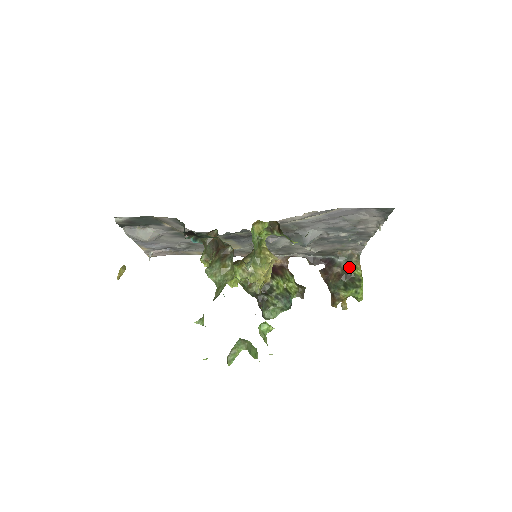
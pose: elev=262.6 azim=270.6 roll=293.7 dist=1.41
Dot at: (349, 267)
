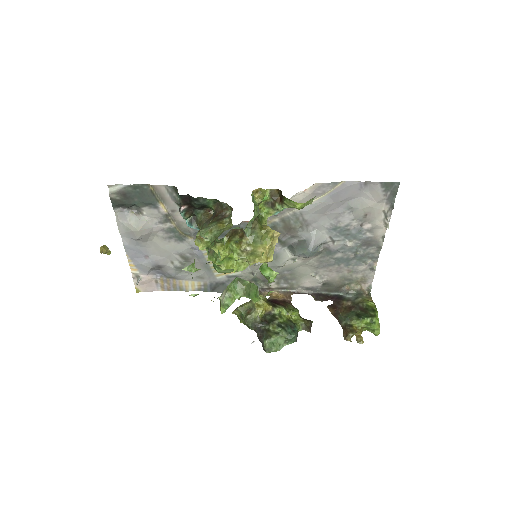
Dot at: (360, 300)
